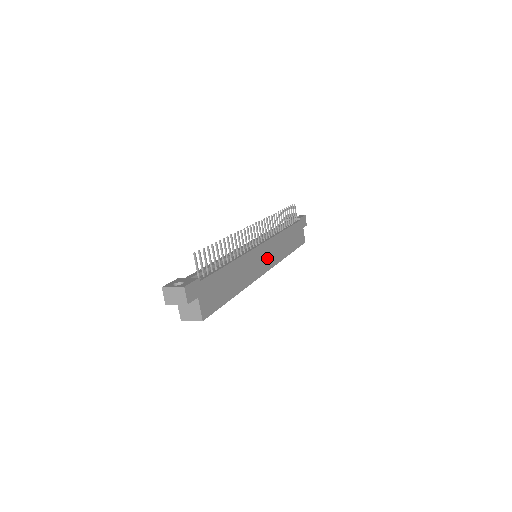
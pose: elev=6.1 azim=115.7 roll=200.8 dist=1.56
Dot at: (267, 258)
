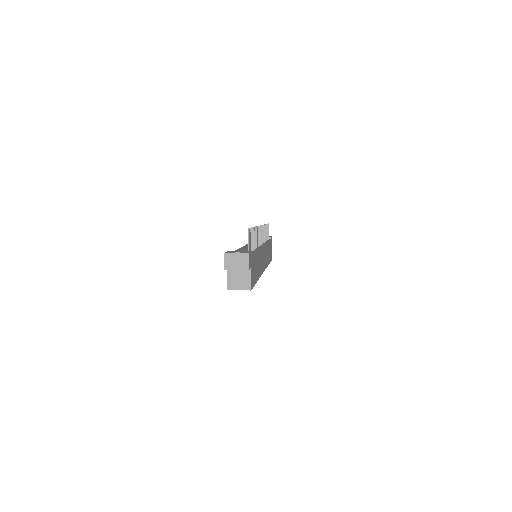
Dot at: (264, 259)
